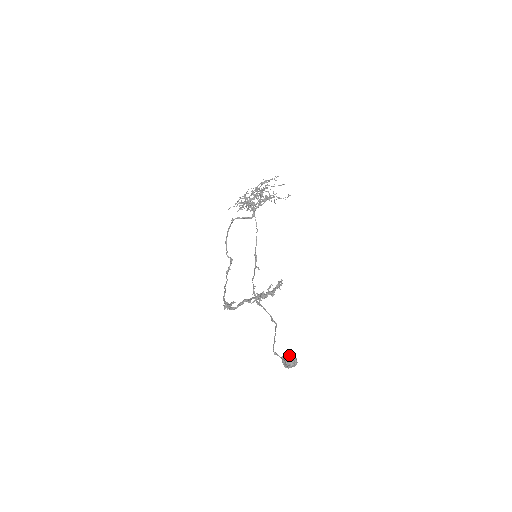
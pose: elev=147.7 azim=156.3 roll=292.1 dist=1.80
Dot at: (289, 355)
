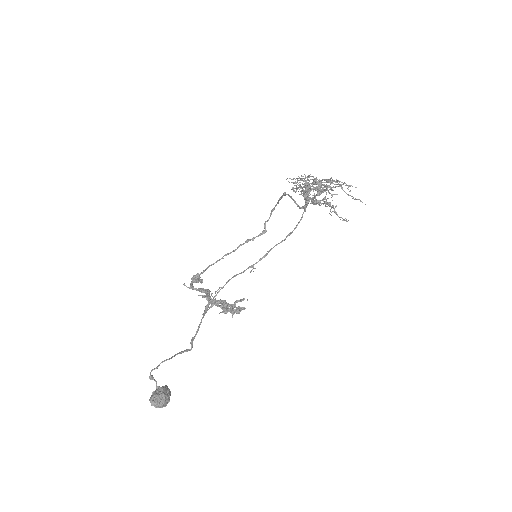
Dot at: (162, 392)
